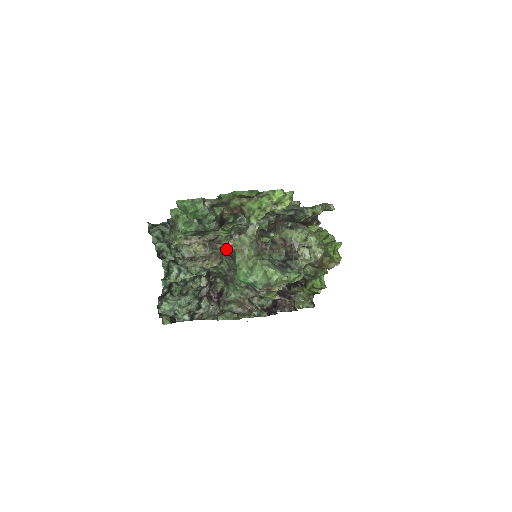
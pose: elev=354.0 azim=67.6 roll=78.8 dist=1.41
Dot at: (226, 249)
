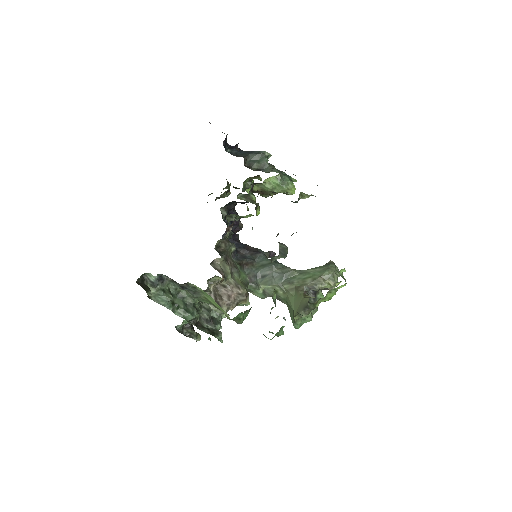
Dot at: (223, 257)
